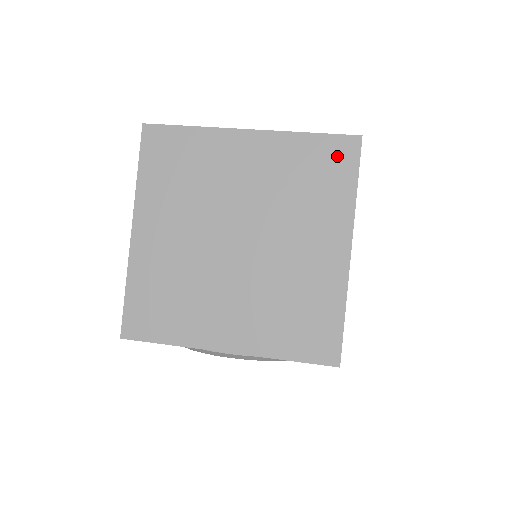
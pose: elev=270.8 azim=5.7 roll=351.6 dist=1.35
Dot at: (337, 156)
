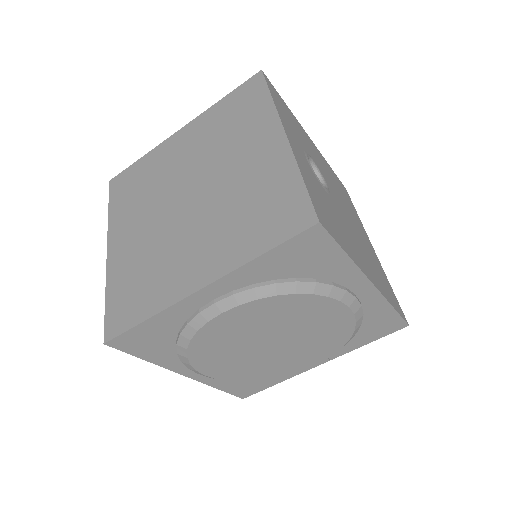
Dot at: (248, 93)
